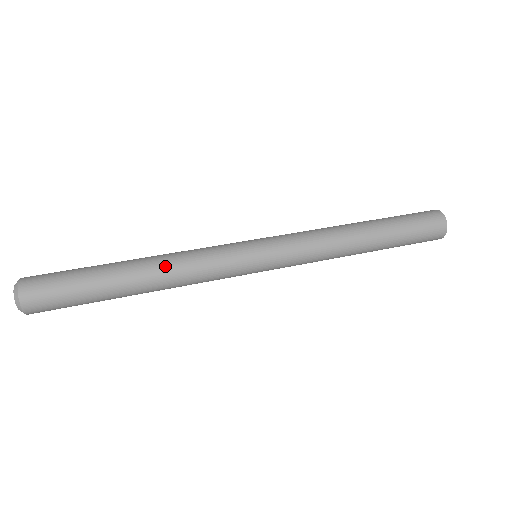
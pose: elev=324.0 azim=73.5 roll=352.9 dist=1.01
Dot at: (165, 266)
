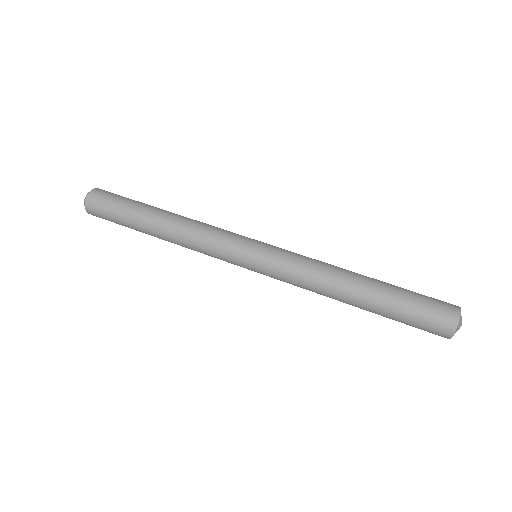
Dot at: (176, 240)
